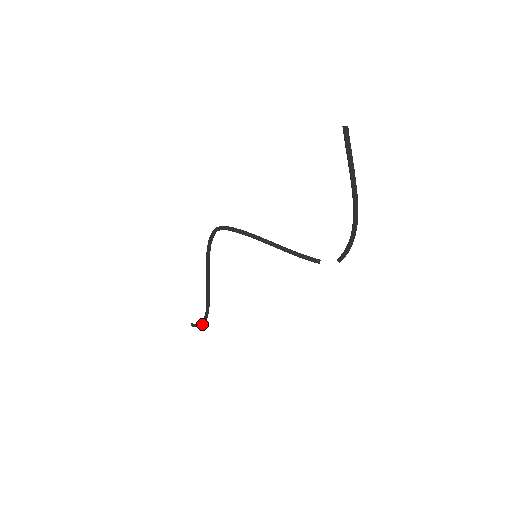
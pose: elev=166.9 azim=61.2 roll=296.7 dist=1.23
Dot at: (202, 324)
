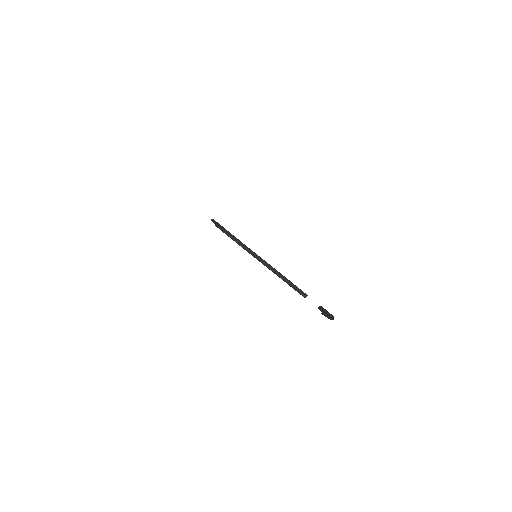
Dot at: occluded
